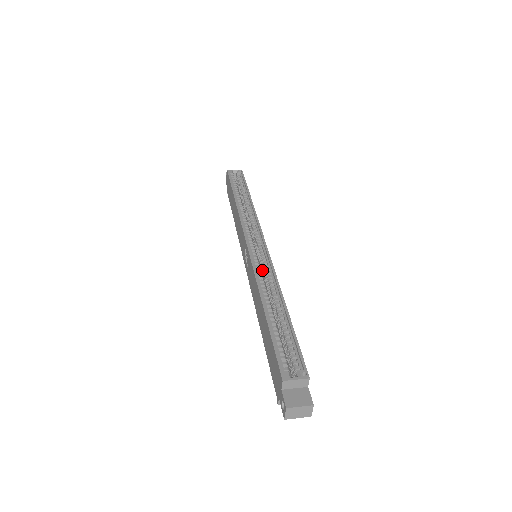
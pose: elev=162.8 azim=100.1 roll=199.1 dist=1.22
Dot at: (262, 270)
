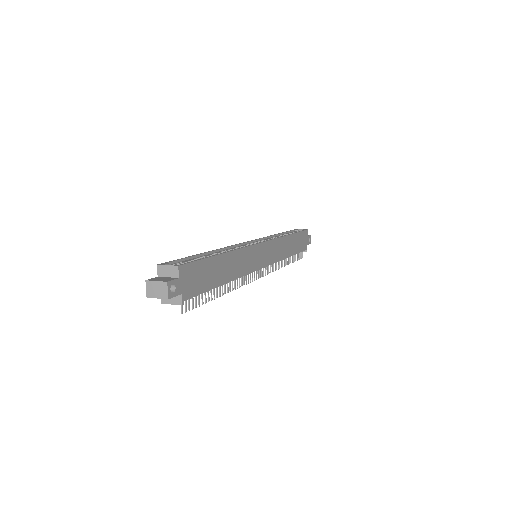
Dot at: occluded
